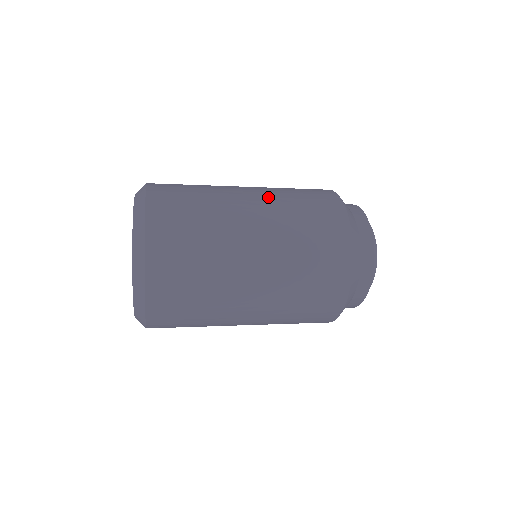
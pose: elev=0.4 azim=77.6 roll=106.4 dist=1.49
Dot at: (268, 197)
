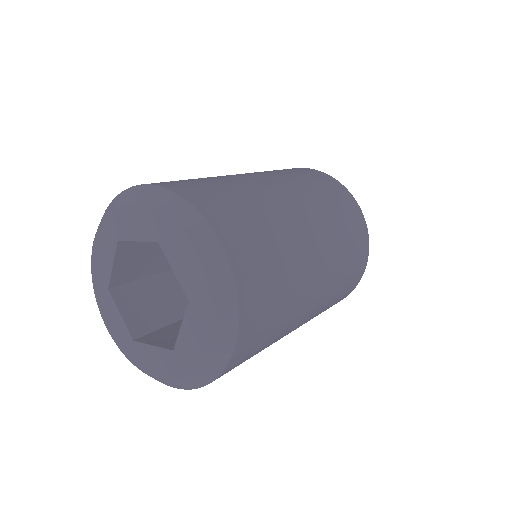
Dot at: occluded
